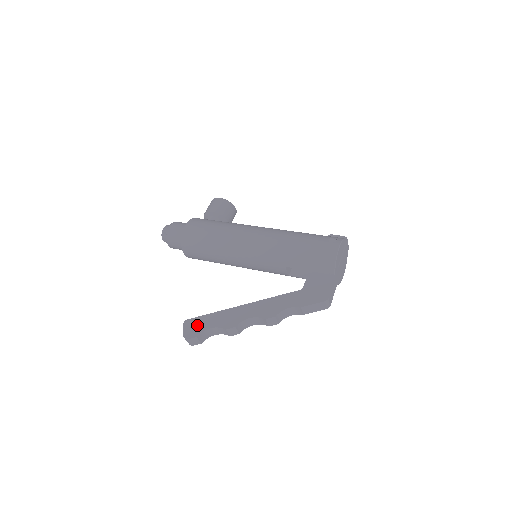
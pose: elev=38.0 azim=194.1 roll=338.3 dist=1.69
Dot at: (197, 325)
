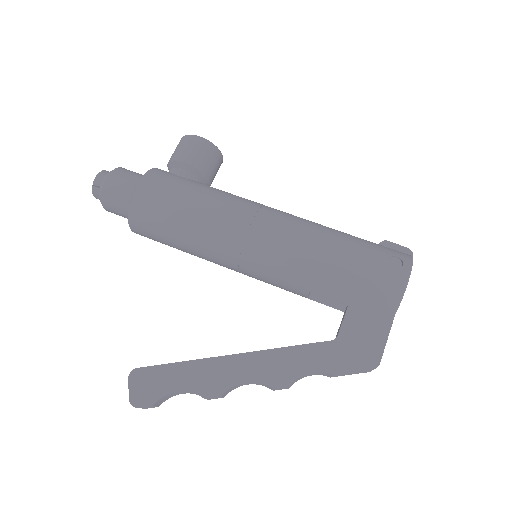
Dot at: (154, 382)
